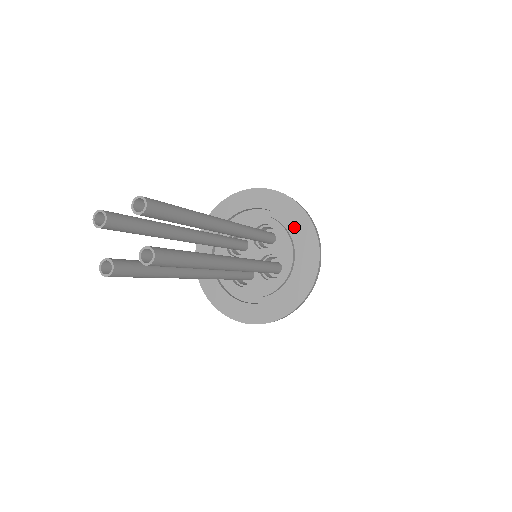
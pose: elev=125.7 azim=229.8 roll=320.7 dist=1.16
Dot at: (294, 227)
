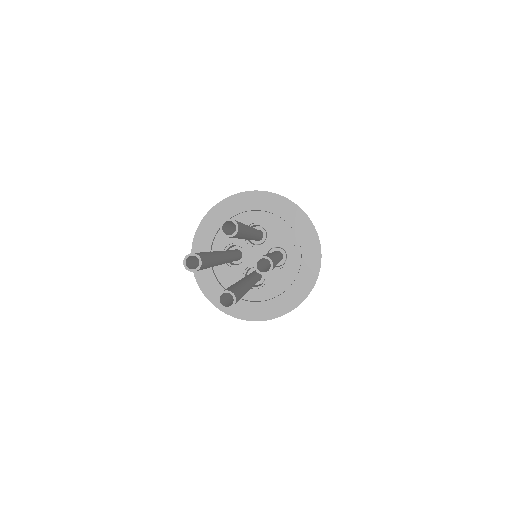
Dot at: (278, 213)
